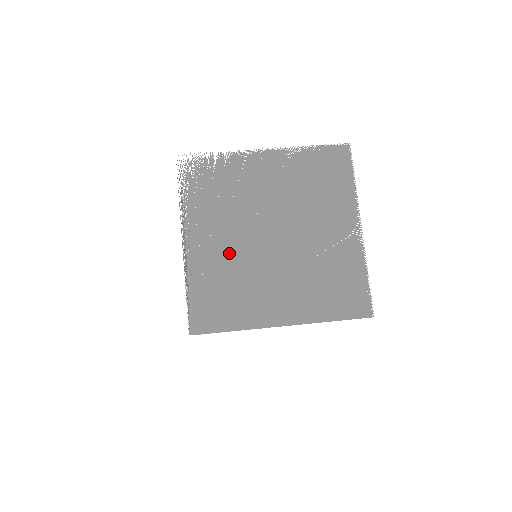
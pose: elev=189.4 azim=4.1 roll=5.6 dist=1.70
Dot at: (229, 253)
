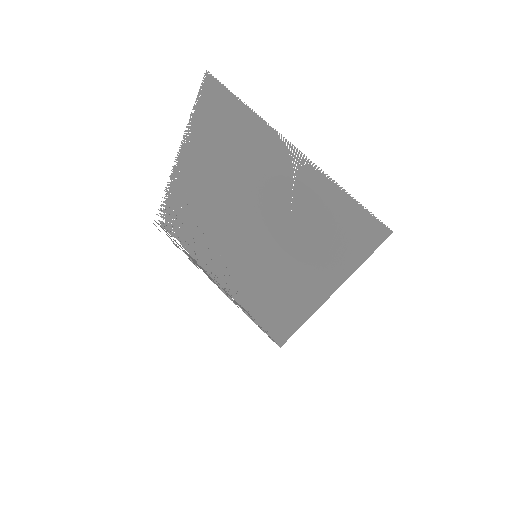
Dot at: (241, 269)
